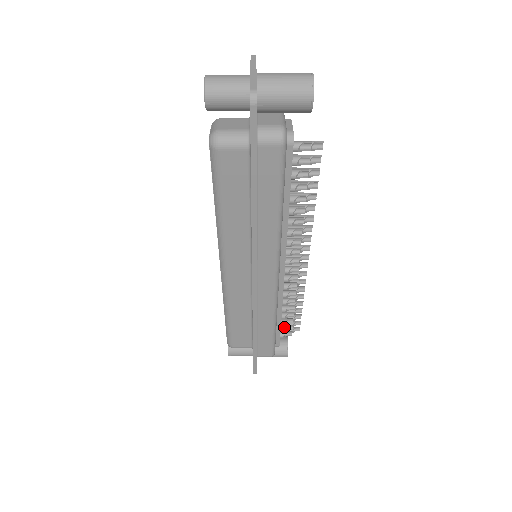
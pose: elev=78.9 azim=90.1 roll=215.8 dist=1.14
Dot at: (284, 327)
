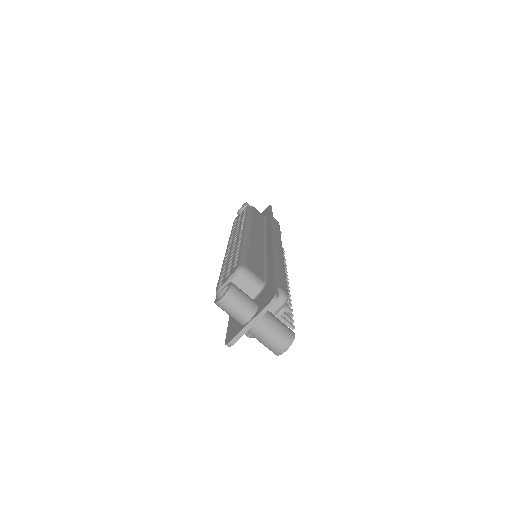
Dot at: occluded
